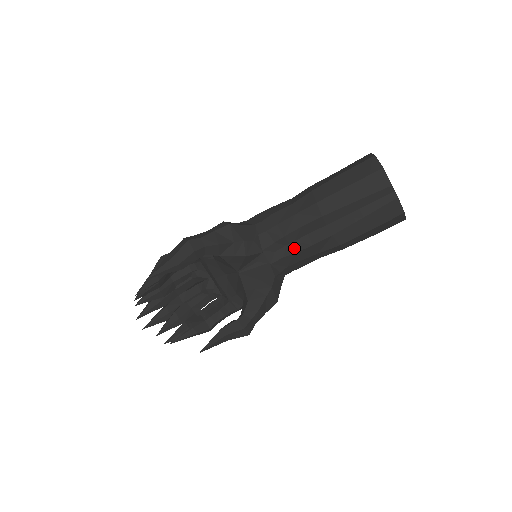
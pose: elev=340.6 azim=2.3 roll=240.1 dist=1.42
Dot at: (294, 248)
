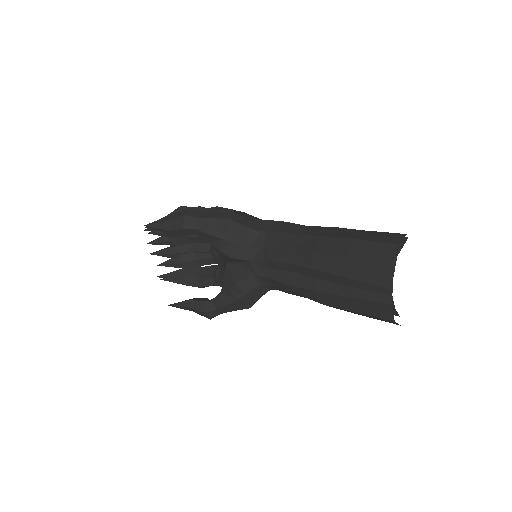
Dot at: (279, 276)
